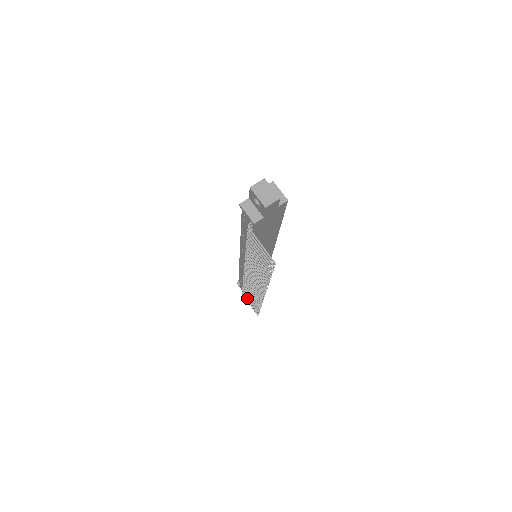
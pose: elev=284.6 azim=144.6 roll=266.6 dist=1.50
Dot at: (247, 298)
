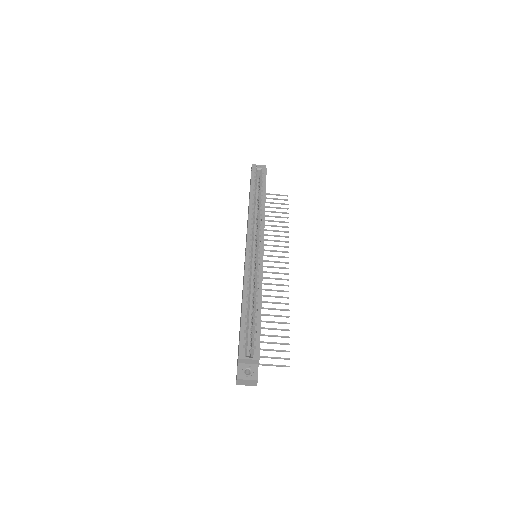
Dot at: occluded
